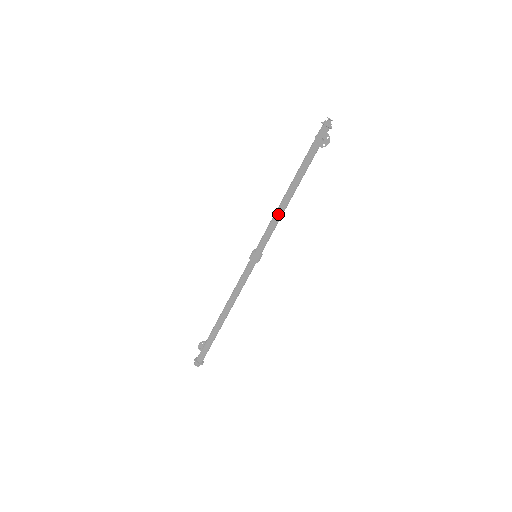
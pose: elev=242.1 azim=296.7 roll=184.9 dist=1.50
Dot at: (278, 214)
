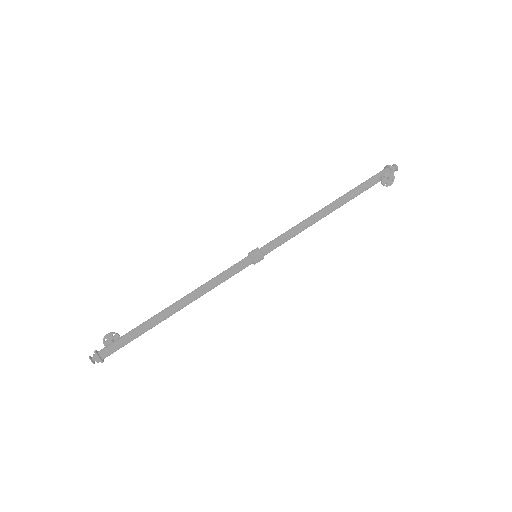
Dot at: (306, 224)
